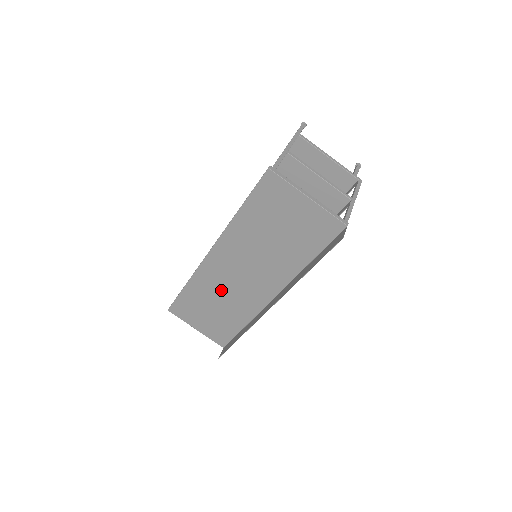
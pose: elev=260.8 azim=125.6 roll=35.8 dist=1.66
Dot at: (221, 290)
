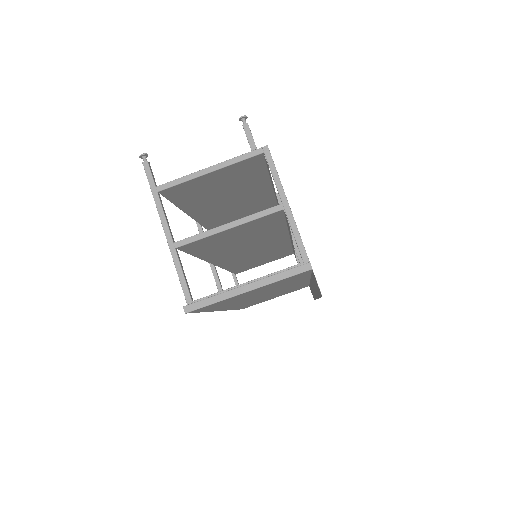
Dot at: occluded
